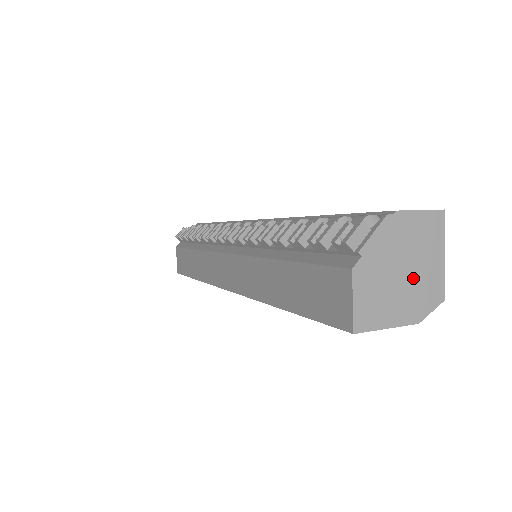
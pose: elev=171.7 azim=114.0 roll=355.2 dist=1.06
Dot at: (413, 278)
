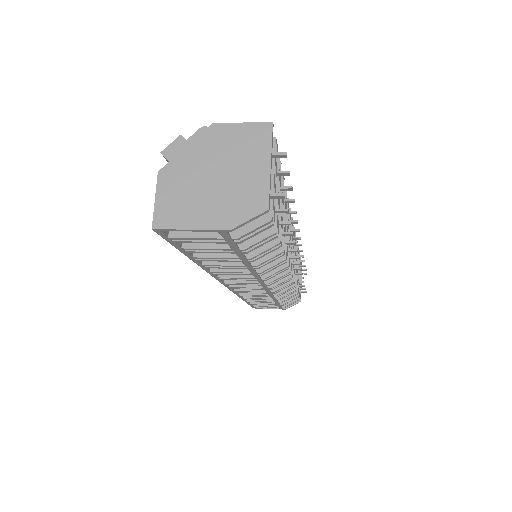
Dot at: (227, 184)
